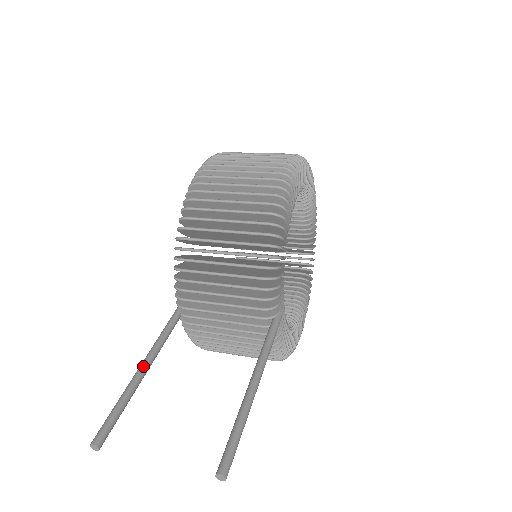
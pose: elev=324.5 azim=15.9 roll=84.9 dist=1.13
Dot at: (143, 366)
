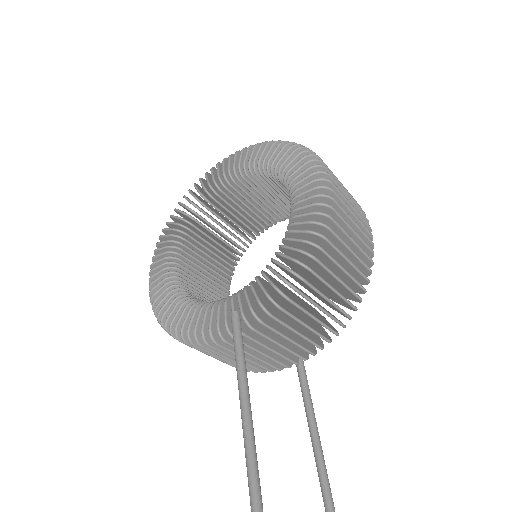
Dot at: (251, 413)
